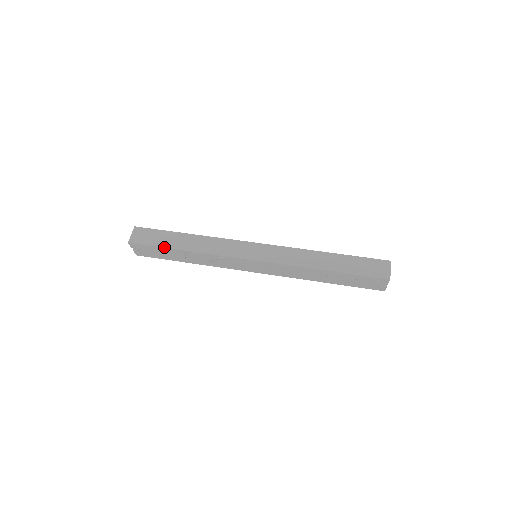
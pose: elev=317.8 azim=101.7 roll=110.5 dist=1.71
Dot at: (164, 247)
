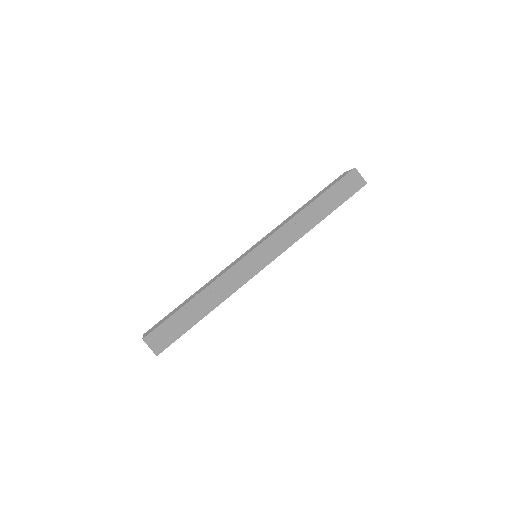
Dot at: (190, 328)
